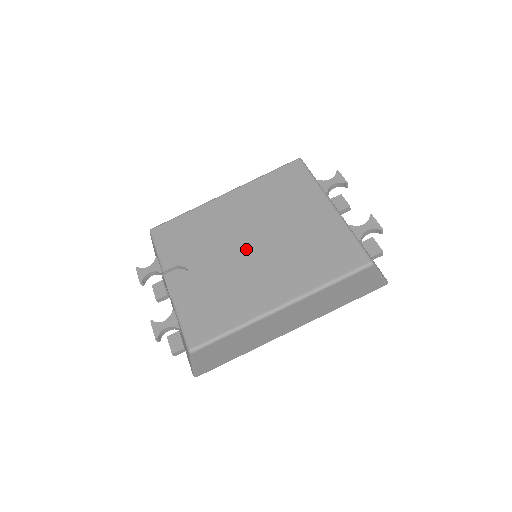
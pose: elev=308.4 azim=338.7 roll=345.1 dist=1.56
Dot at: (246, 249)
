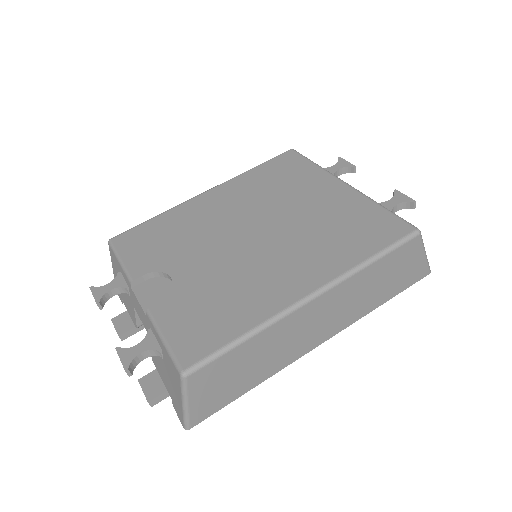
Dot at: (245, 240)
